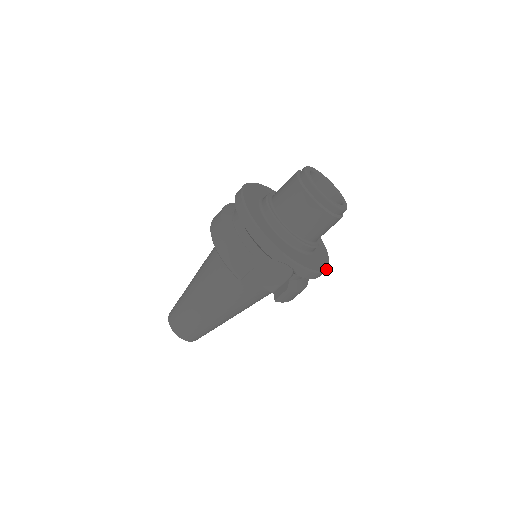
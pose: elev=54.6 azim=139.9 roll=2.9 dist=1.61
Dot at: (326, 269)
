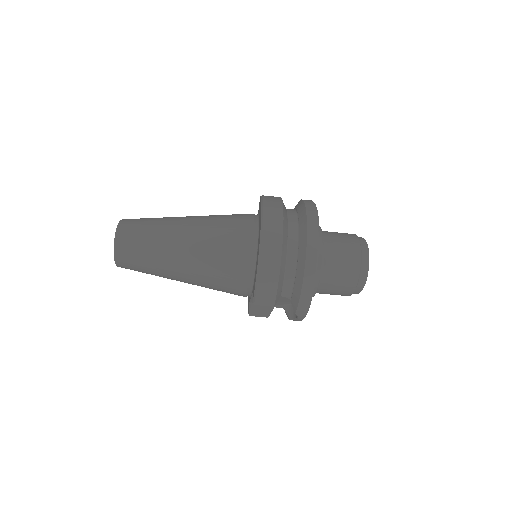
Dot at: occluded
